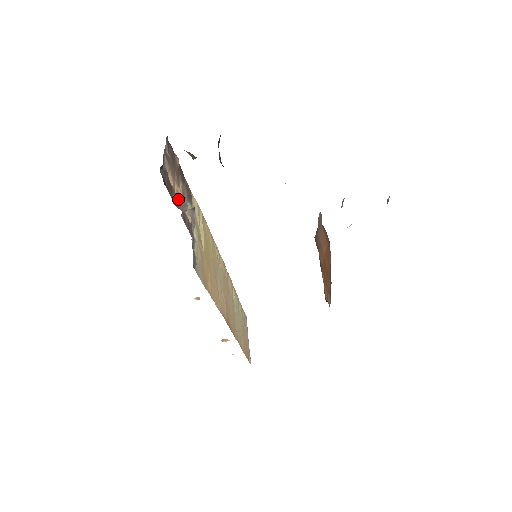
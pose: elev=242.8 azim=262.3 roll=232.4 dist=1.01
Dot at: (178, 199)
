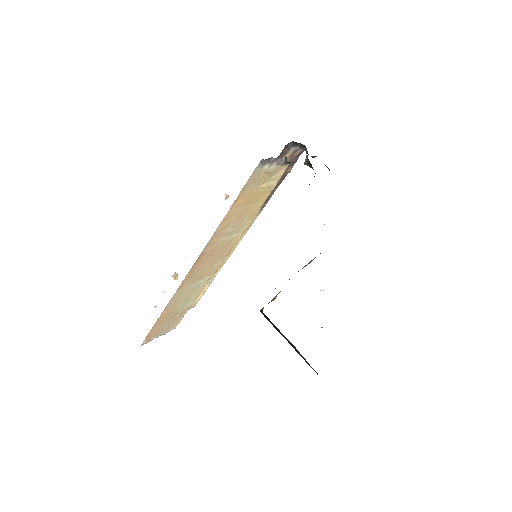
Dot at: occluded
